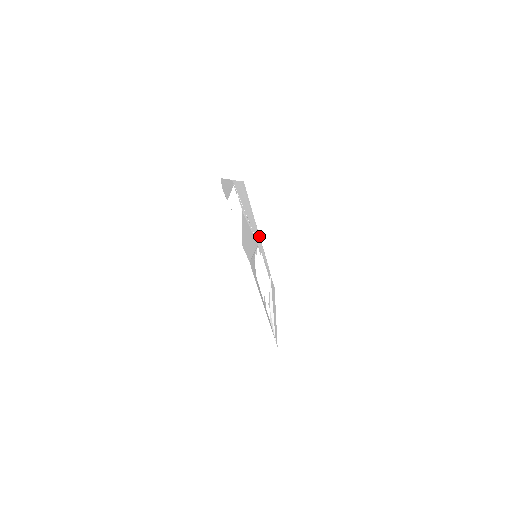
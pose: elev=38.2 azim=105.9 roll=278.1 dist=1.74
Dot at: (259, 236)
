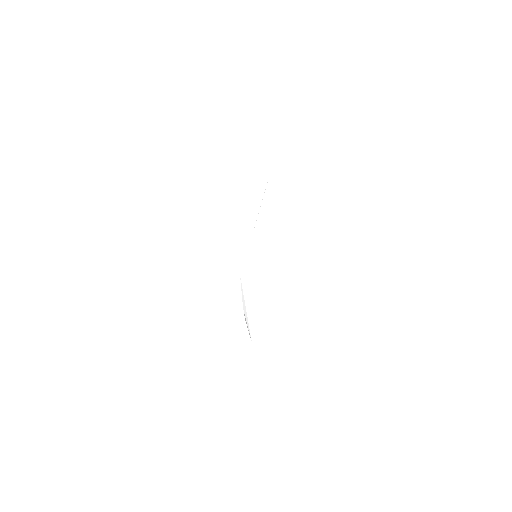
Dot at: occluded
